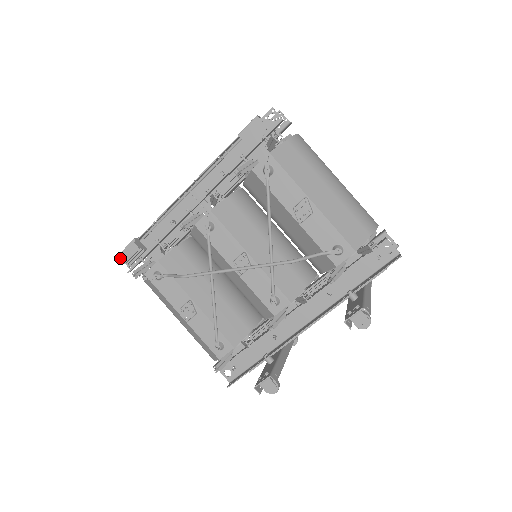
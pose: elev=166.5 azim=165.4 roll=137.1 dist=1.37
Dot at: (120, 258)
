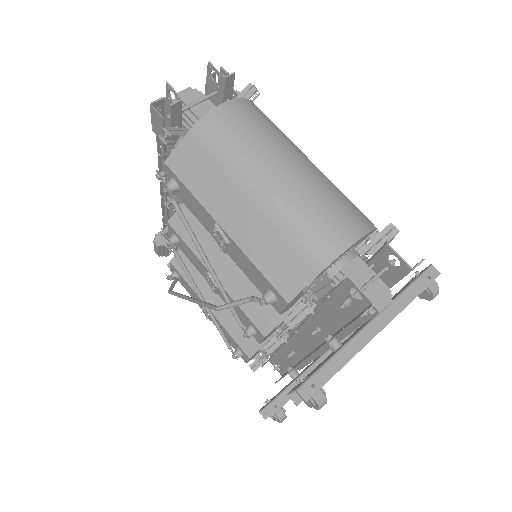
Dot at: (155, 252)
